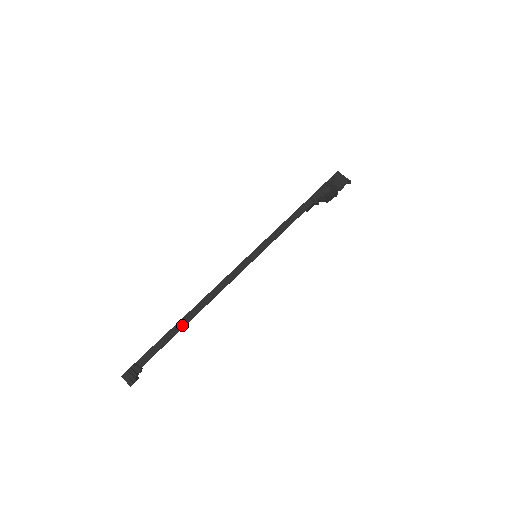
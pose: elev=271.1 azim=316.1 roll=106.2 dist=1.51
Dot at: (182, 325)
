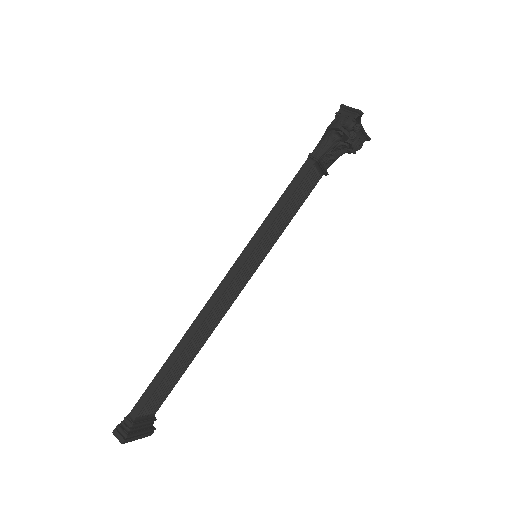
Dot at: (171, 363)
